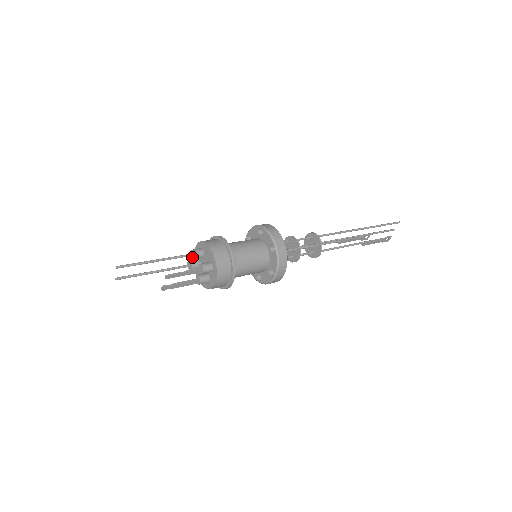
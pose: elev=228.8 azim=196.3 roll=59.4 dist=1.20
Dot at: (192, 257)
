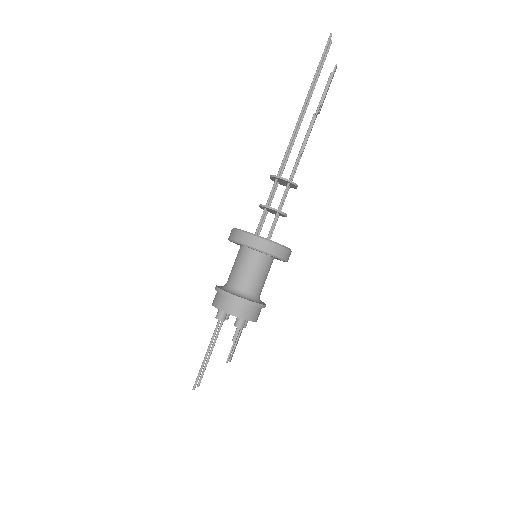
Dot at: (221, 320)
